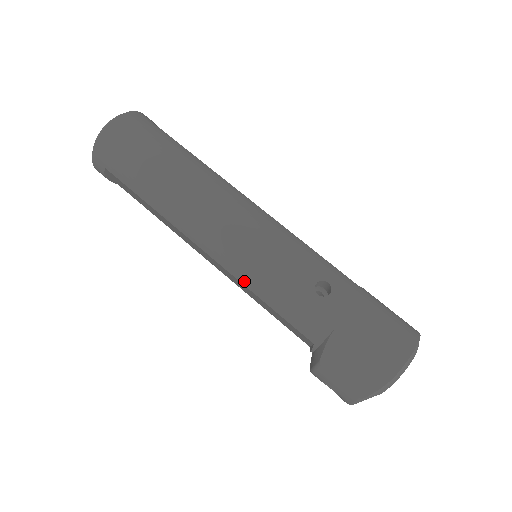
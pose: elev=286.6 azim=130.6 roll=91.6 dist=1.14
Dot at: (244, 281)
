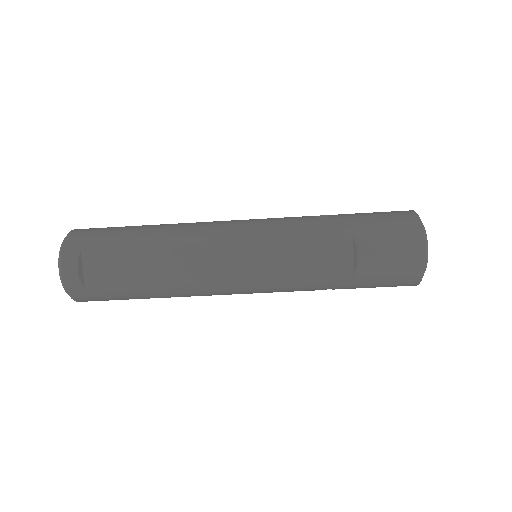
Dot at: occluded
